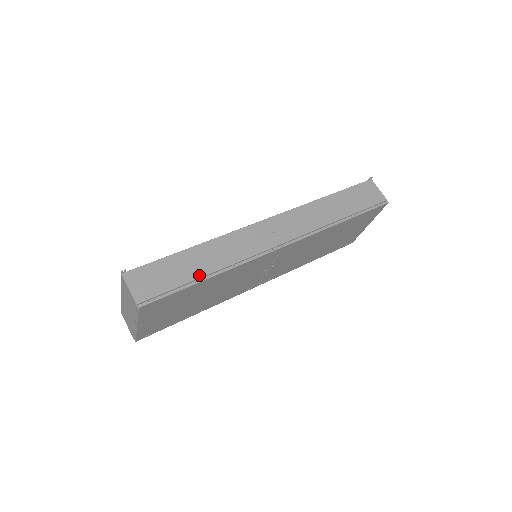
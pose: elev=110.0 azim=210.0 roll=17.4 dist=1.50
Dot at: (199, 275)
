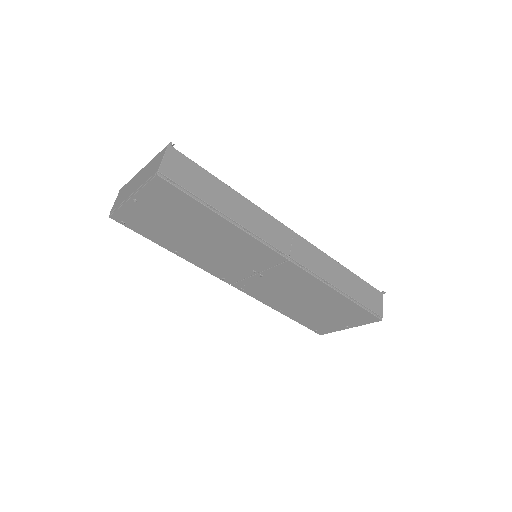
Dot at: (217, 207)
